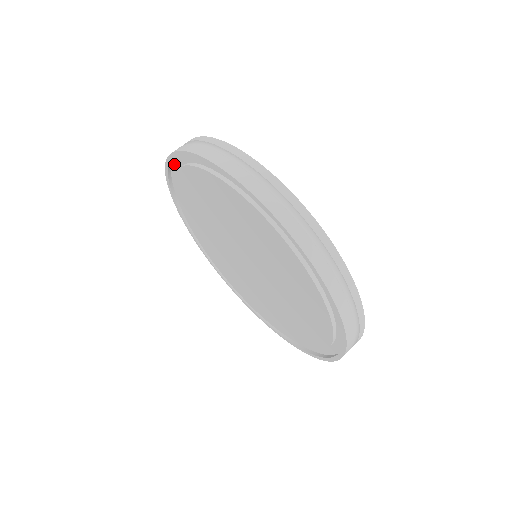
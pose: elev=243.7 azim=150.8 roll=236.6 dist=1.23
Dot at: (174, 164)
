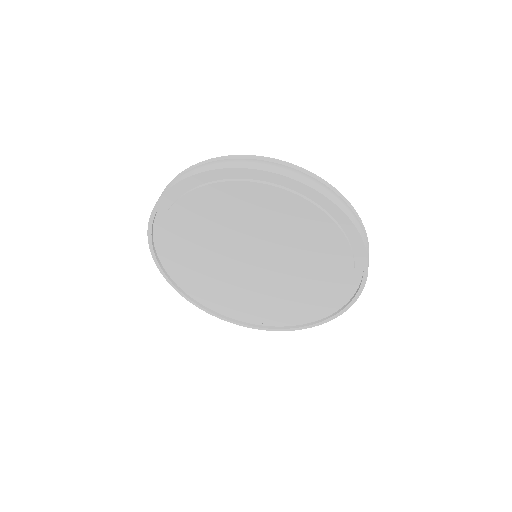
Dot at: (157, 251)
